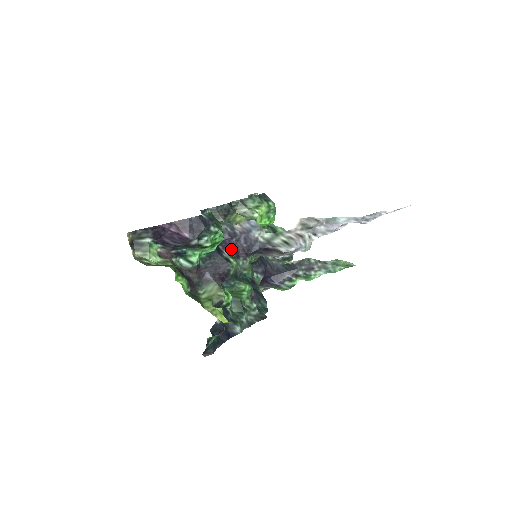
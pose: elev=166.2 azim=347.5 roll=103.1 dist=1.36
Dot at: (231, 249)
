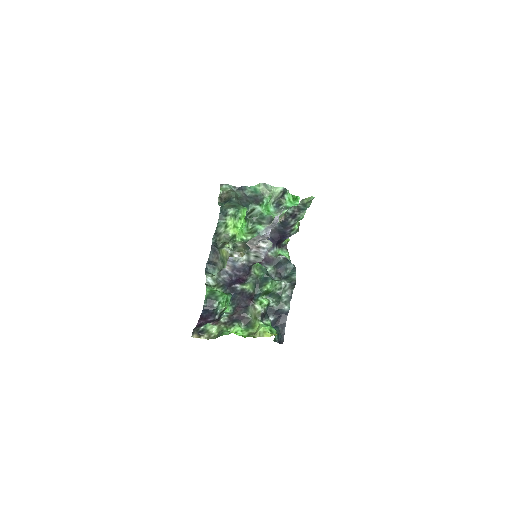
Dot at: (238, 281)
